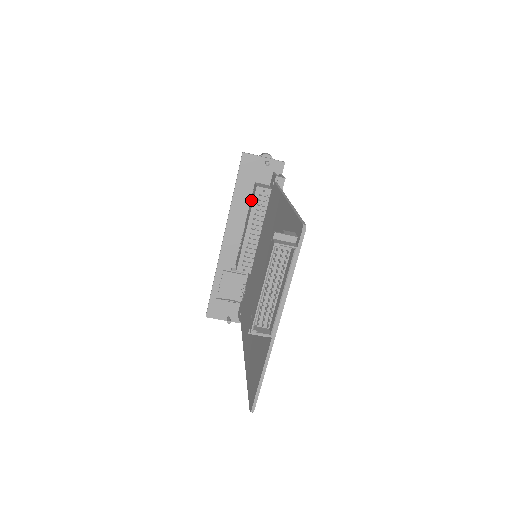
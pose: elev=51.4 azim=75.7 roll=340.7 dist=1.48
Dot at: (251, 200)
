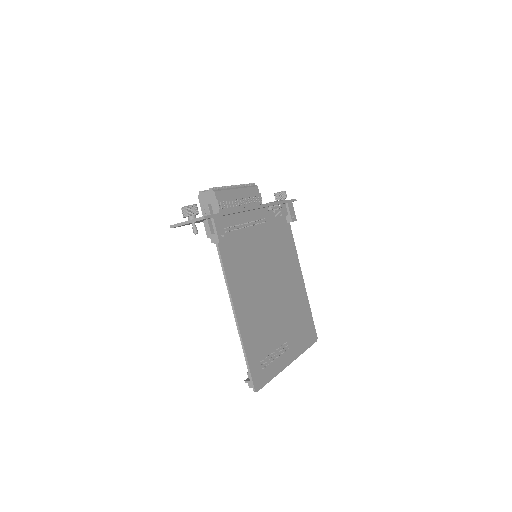
Dot at: occluded
